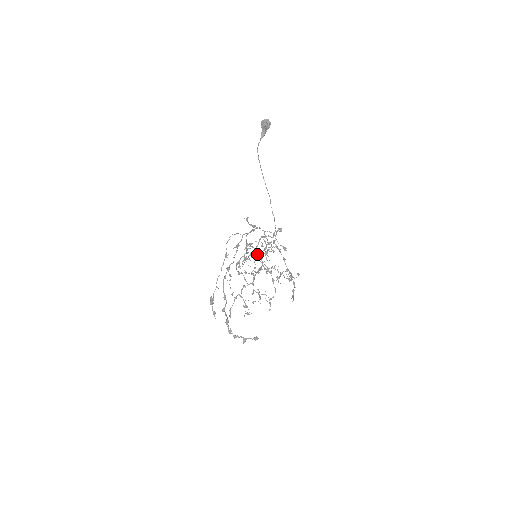
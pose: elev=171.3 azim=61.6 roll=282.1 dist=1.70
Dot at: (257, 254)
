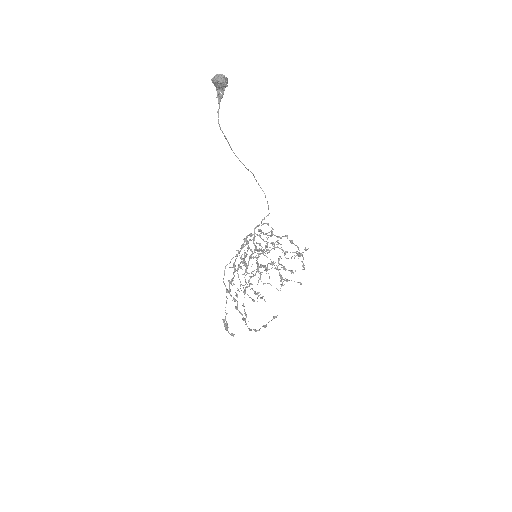
Dot at: (256, 250)
